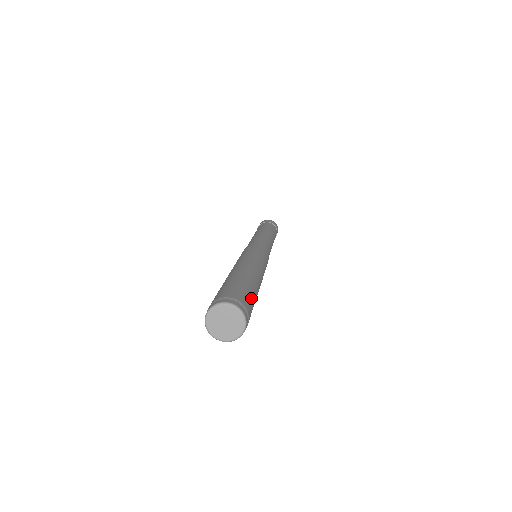
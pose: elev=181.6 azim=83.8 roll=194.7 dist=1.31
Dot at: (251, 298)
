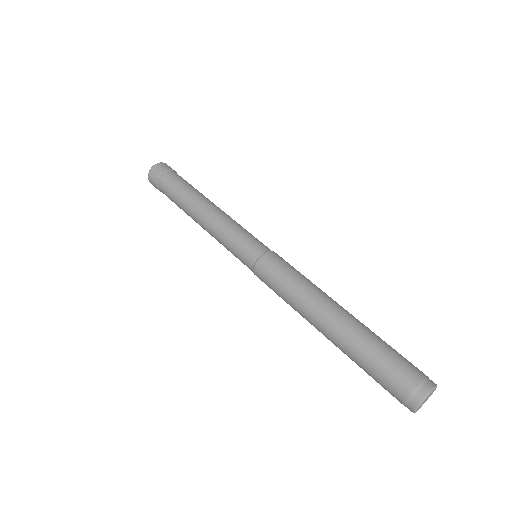
Dot at: occluded
